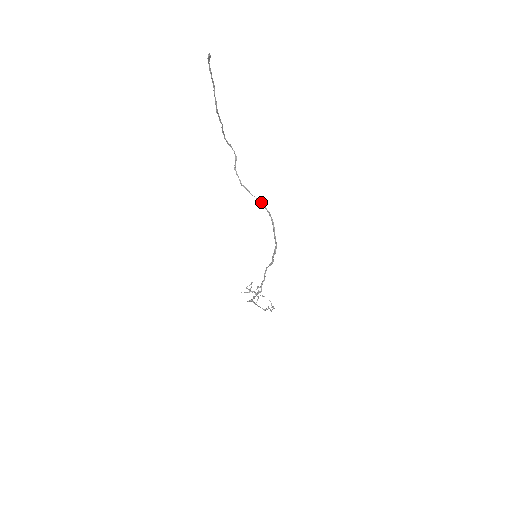
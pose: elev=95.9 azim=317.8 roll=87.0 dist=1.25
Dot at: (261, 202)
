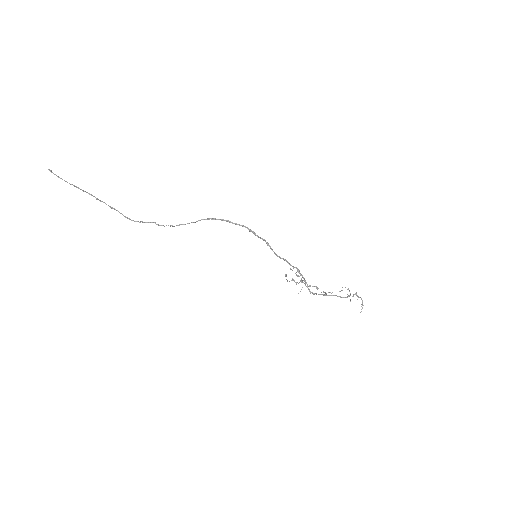
Dot at: occluded
